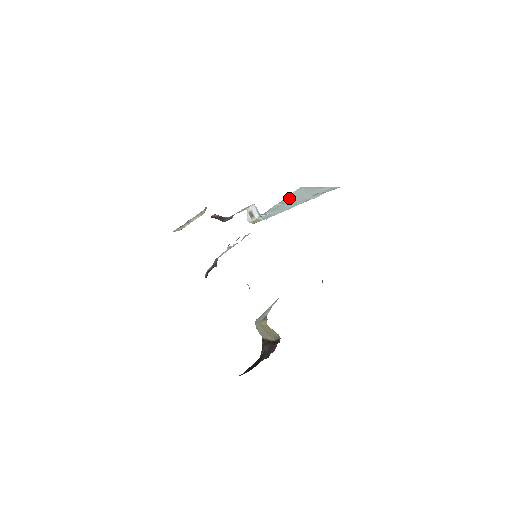
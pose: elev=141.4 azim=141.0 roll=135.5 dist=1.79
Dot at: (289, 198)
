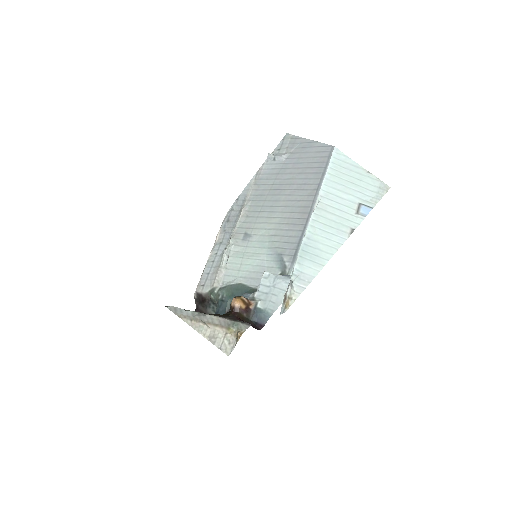
Dot at: (322, 204)
